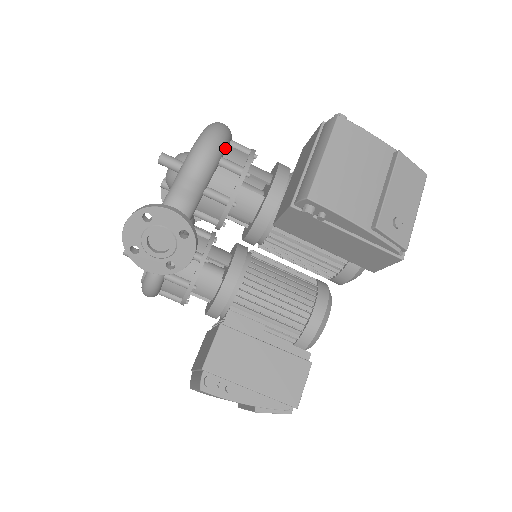
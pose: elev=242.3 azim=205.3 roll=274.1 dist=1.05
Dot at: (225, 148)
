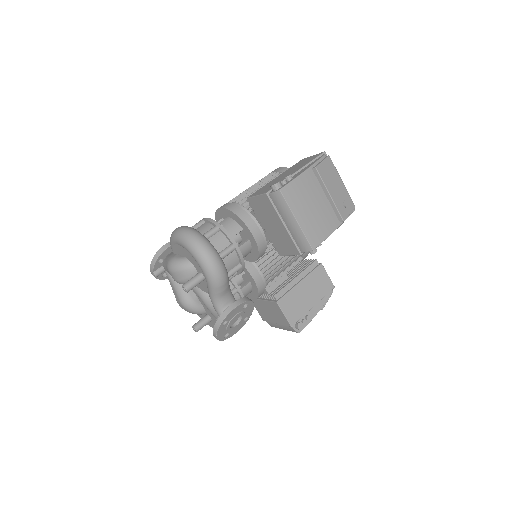
Dot at: (215, 248)
